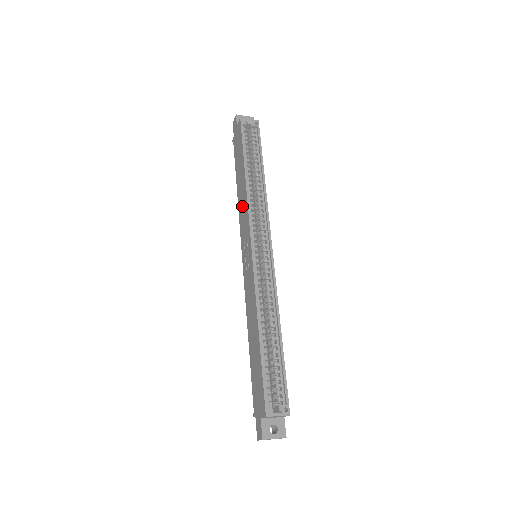
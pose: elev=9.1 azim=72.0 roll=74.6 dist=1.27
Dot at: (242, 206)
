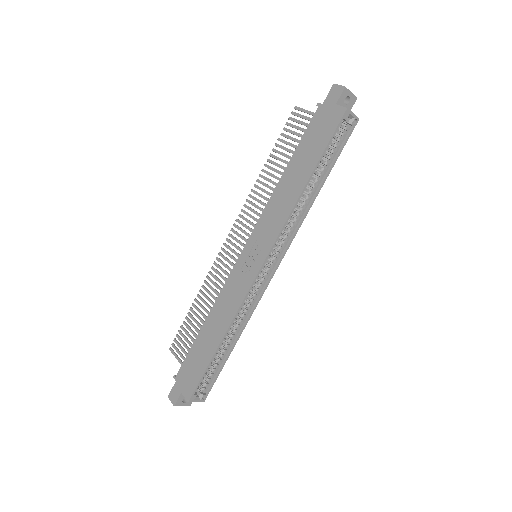
Dot at: (278, 206)
